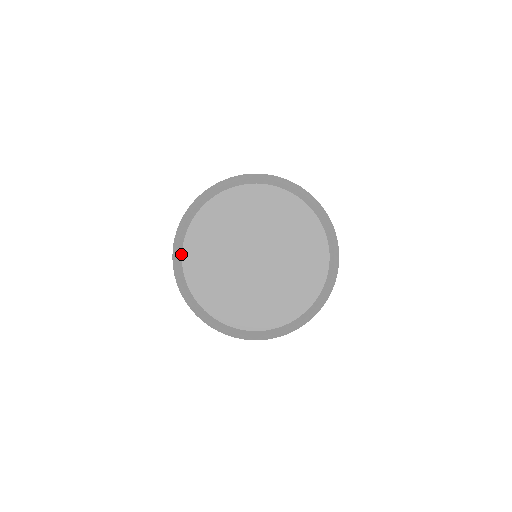
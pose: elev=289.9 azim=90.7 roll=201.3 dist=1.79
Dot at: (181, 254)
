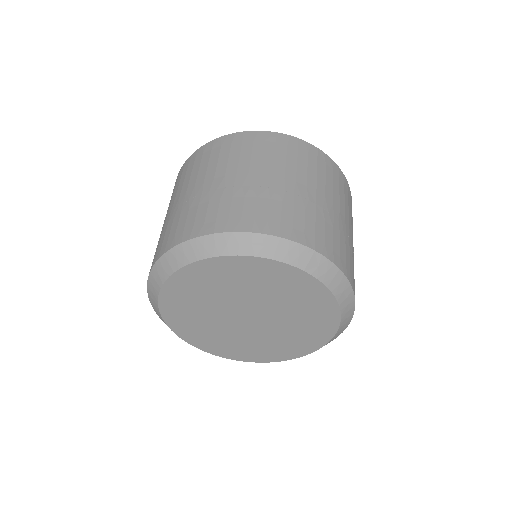
Dot at: (166, 277)
